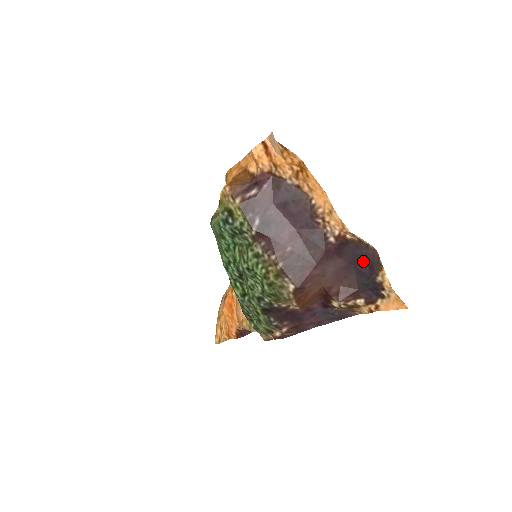
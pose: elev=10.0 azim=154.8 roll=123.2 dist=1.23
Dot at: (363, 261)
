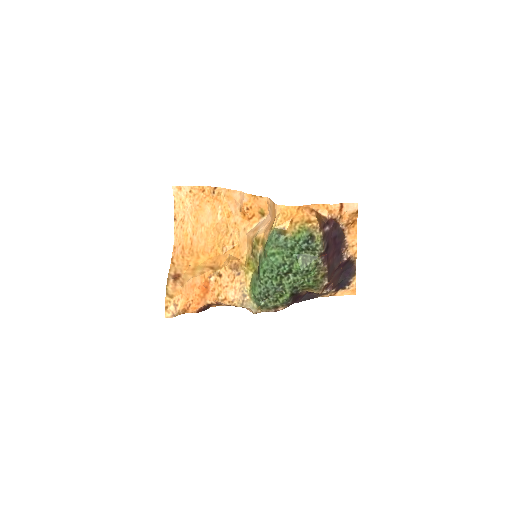
Dot at: (348, 271)
